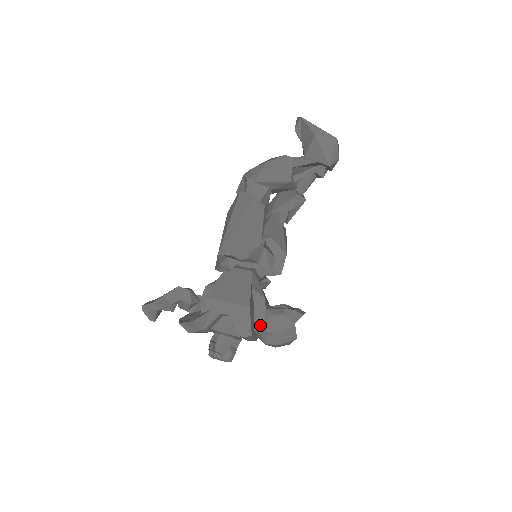
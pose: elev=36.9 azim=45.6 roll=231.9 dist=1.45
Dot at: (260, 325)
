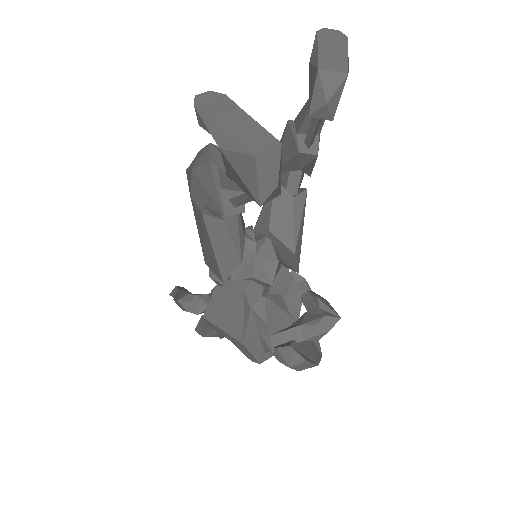
Dot at: (269, 351)
